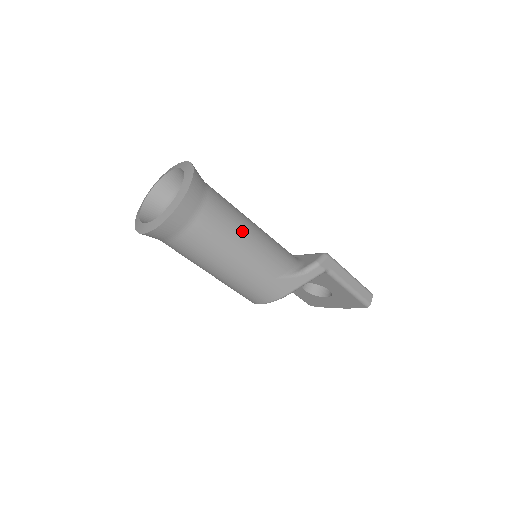
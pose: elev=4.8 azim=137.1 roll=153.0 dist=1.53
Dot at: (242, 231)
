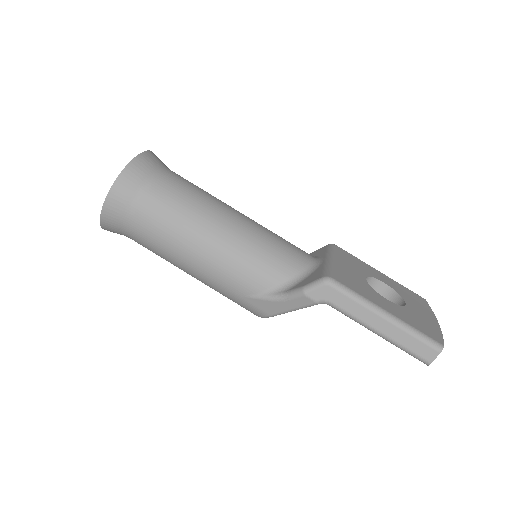
Dot at: (187, 240)
